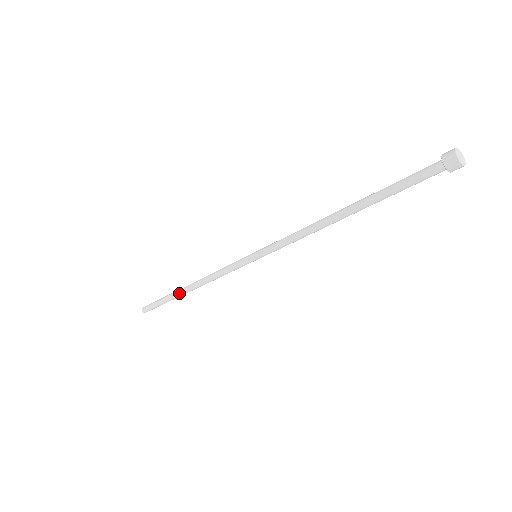
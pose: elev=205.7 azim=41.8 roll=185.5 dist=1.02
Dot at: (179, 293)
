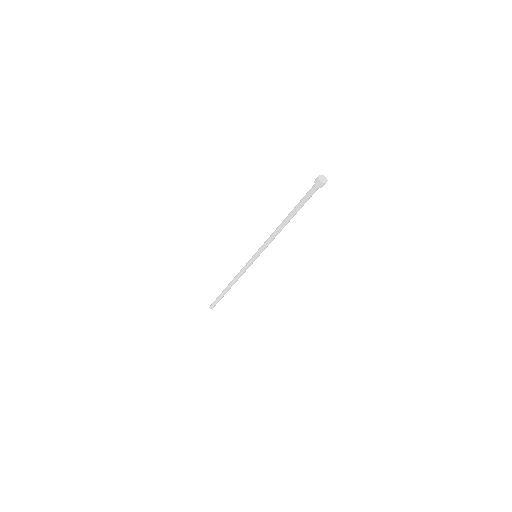
Dot at: (225, 288)
